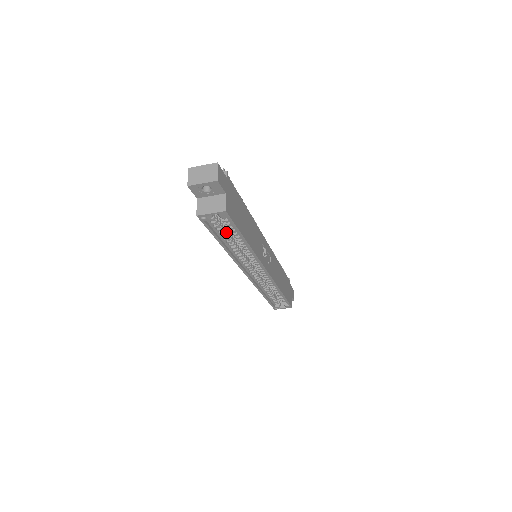
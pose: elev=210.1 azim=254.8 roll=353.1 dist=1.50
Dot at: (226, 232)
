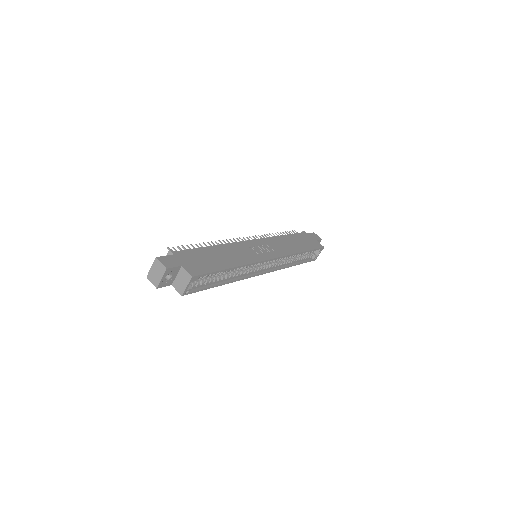
Dot at: (213, 277)
